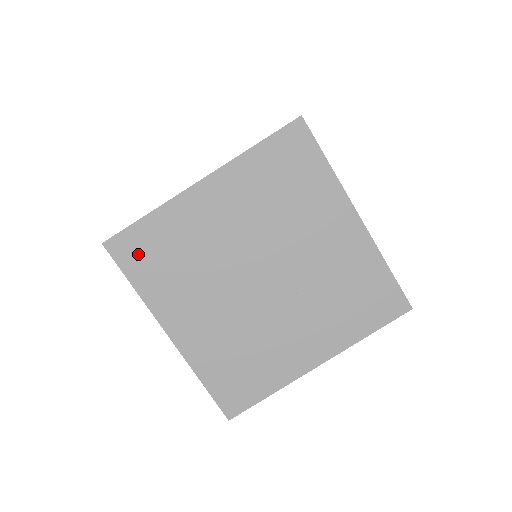
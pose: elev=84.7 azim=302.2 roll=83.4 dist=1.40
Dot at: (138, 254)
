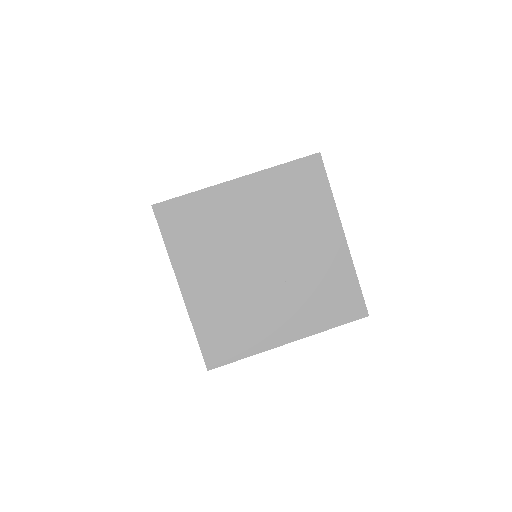
Dot at: (176, 220)
